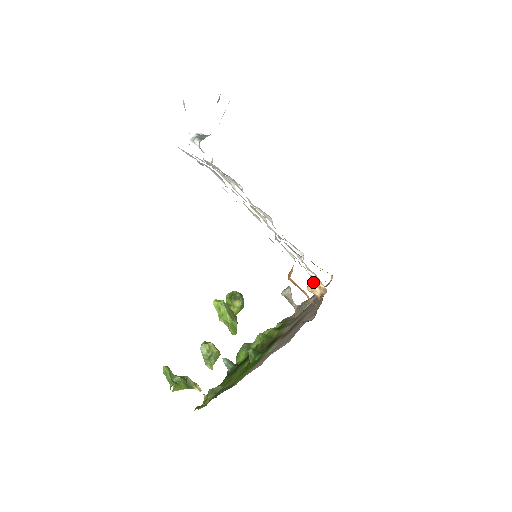
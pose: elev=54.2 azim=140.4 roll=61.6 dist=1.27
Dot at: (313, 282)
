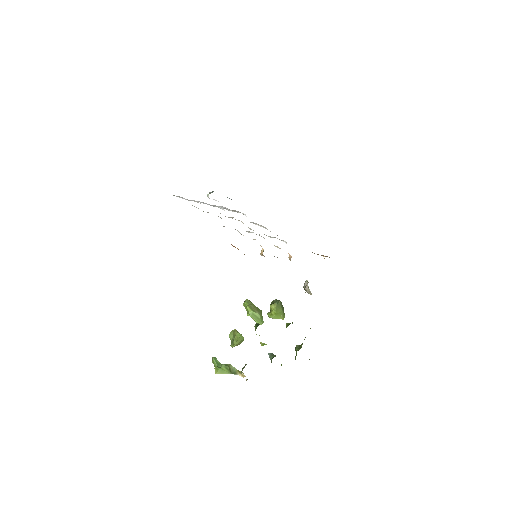
Dot at: (262, 248)
